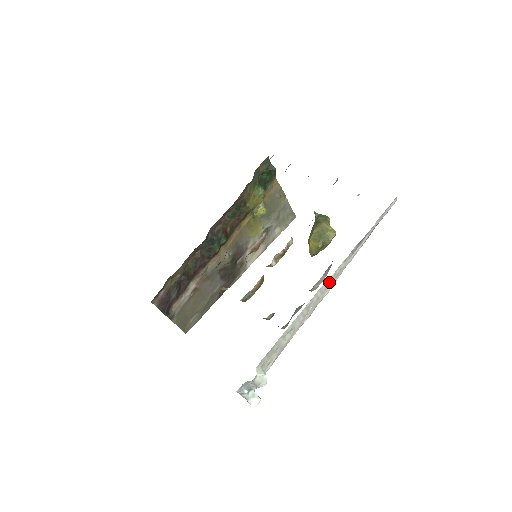
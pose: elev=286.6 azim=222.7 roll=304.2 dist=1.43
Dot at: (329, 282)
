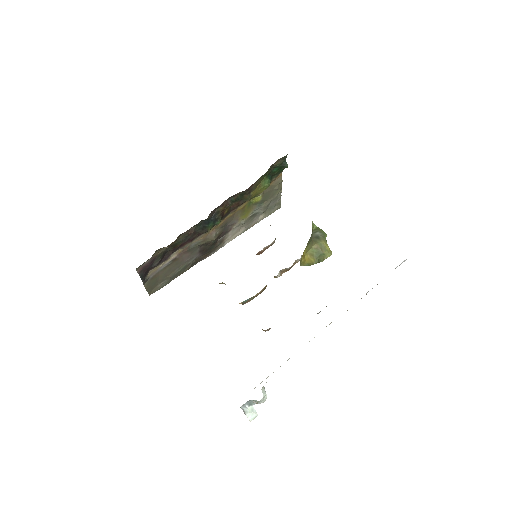
Dot at: occluded
